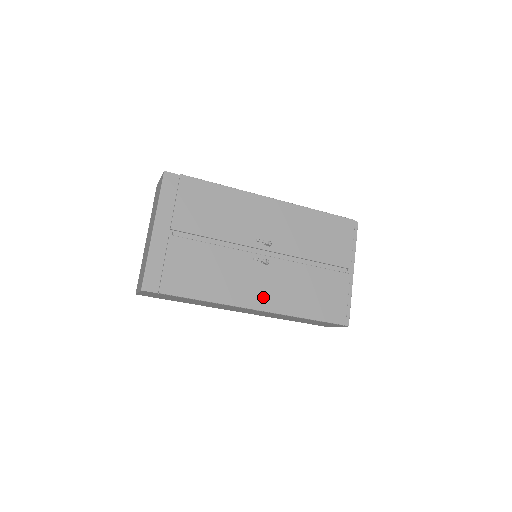
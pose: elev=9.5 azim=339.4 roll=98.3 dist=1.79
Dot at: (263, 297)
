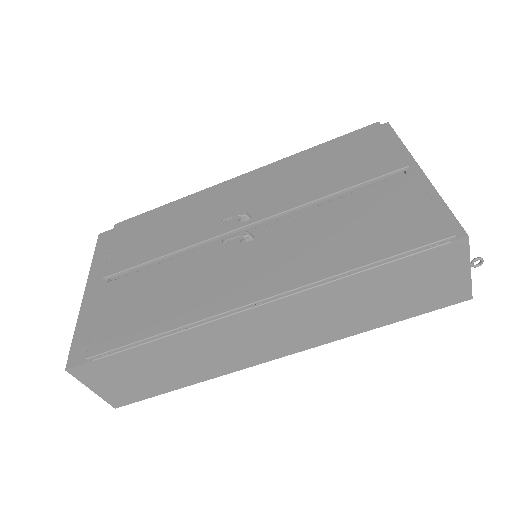
Dot at: (258, 281)
